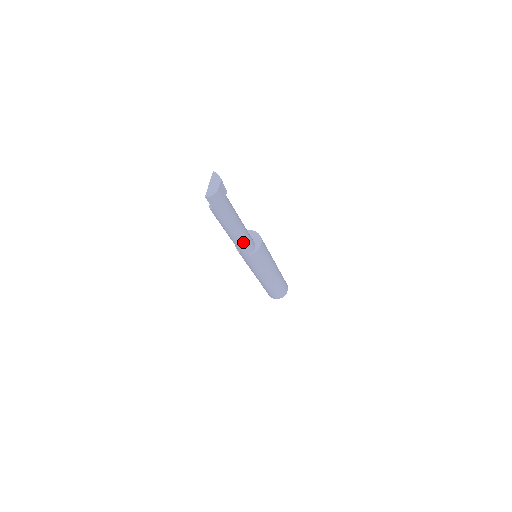
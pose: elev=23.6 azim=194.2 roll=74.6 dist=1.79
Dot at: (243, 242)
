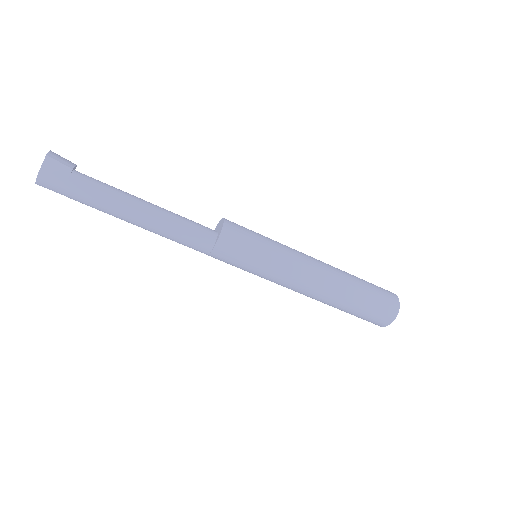
Dot at: (173, 235)
